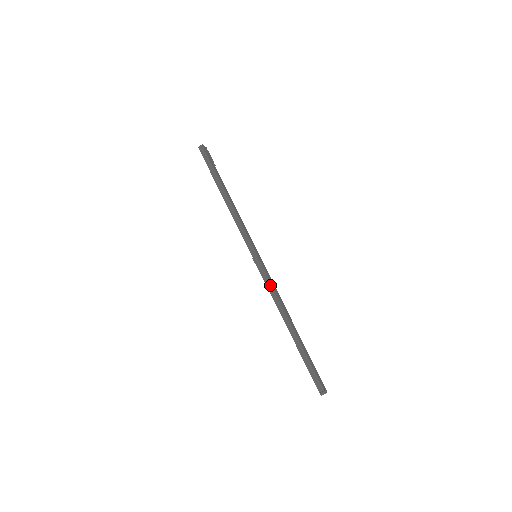
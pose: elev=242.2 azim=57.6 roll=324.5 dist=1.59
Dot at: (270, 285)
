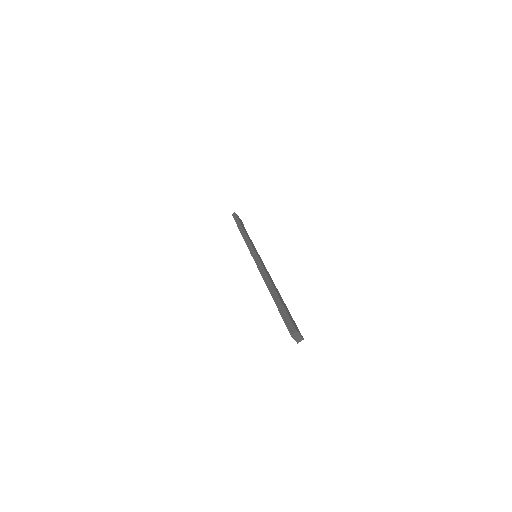
Dot at: (261, 265)
